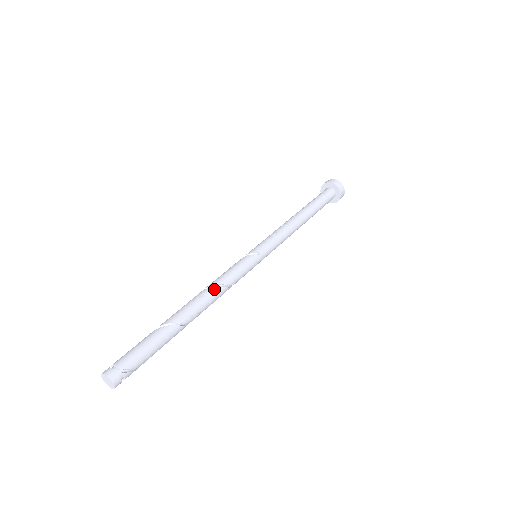
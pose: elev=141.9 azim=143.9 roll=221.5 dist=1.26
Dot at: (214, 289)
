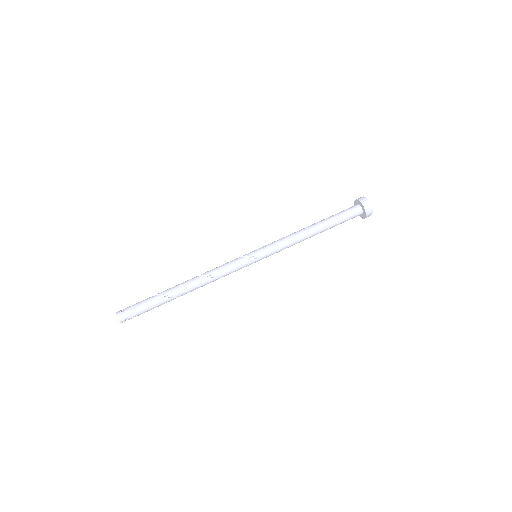
Dot at: (208, 279)
